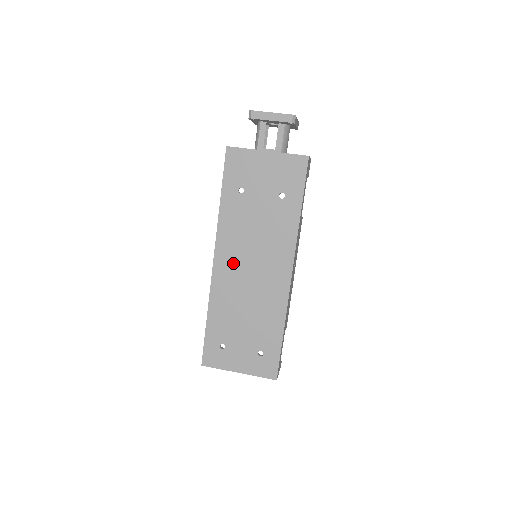
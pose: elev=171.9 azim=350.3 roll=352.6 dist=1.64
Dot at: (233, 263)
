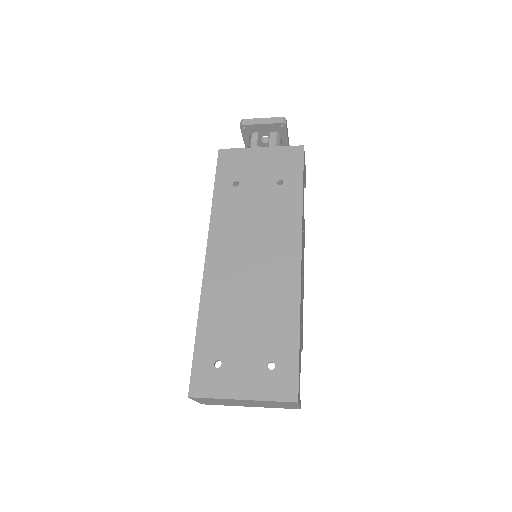
Dot at: (229, 257)
